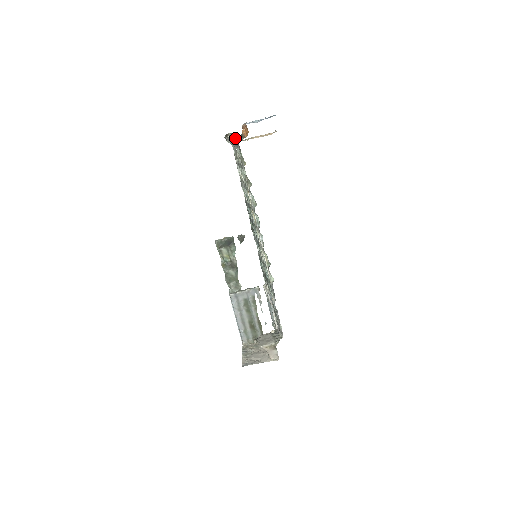
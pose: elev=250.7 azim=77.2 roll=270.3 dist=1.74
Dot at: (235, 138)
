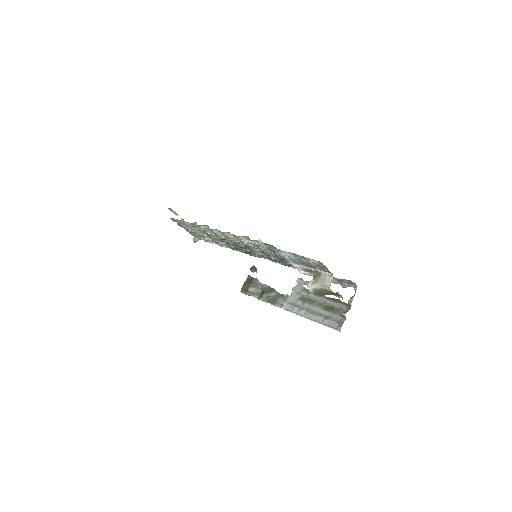
Dot at: (177, 224)
